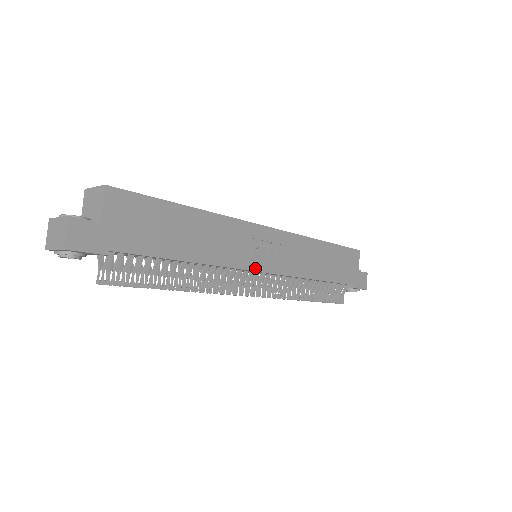
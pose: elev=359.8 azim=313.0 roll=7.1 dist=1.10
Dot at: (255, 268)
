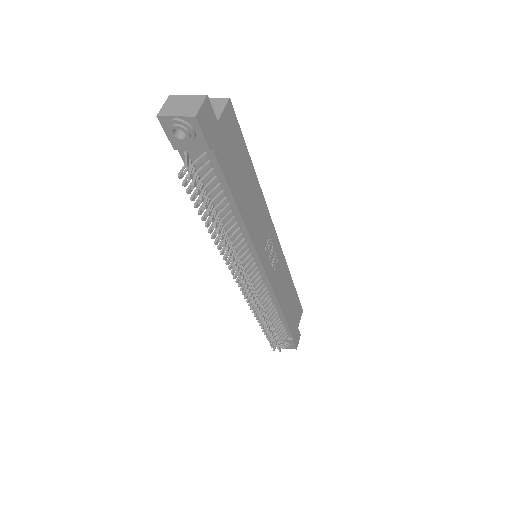
Dot at: (262, 260)
